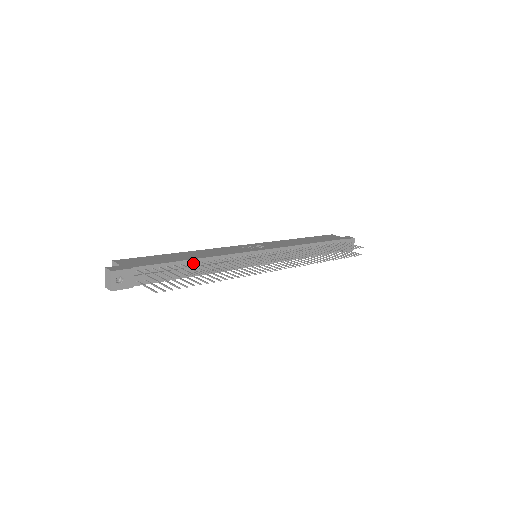
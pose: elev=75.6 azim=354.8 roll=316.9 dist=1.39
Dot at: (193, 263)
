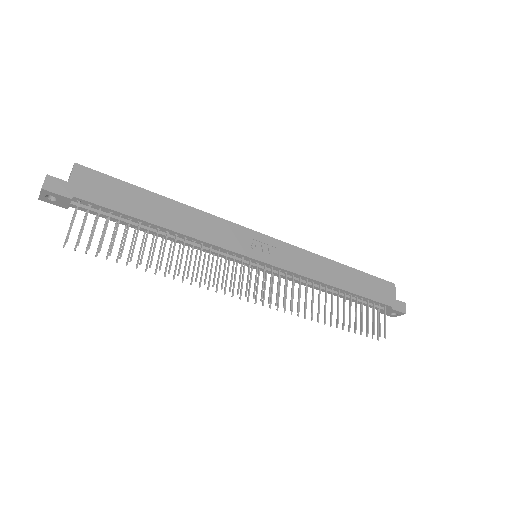
Dot at: (158, 227)
